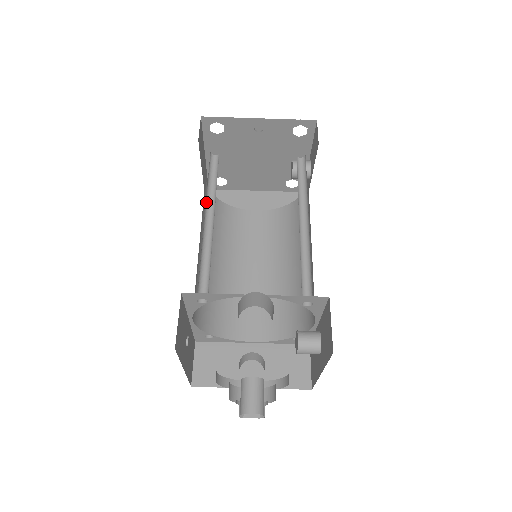
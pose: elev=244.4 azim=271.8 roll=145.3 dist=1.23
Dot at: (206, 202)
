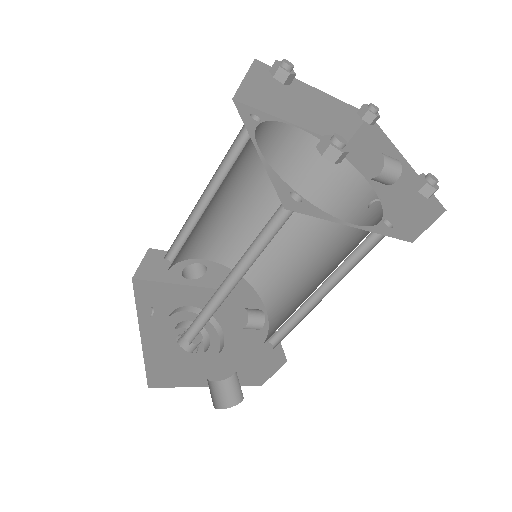
Dot at: (240, 259)
